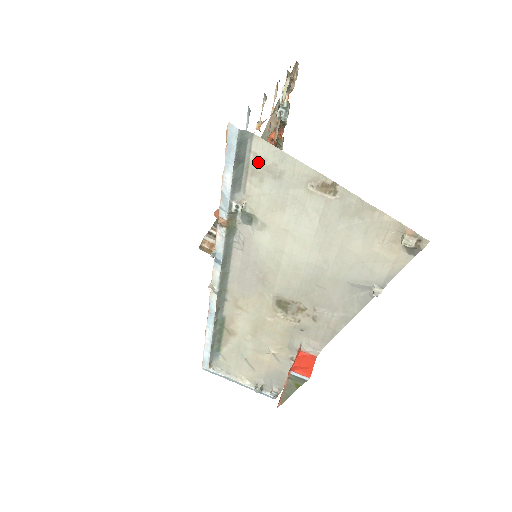
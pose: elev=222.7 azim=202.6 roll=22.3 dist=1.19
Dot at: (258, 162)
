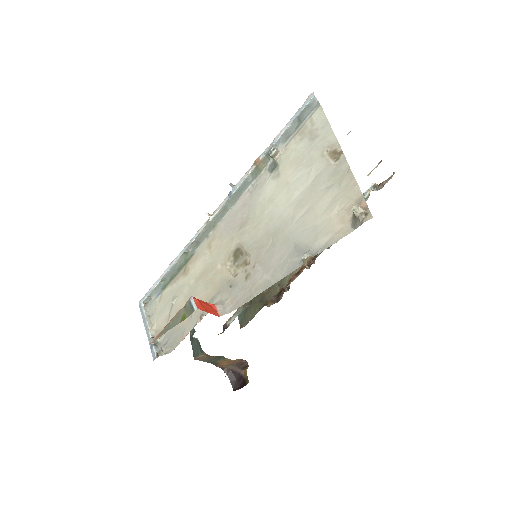
Dot at: (309, 125)
